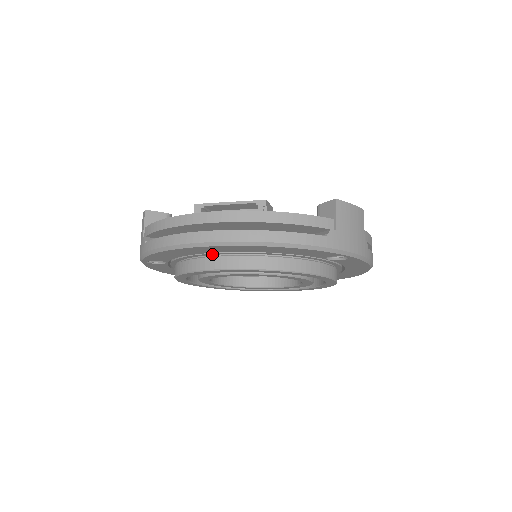
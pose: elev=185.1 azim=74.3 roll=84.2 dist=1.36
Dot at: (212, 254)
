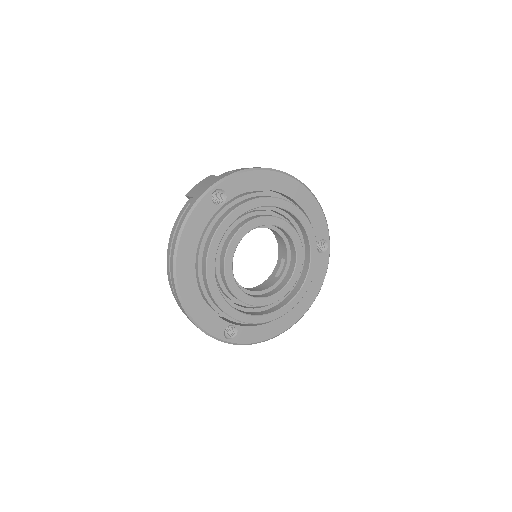
Dot at: (274, 196)
